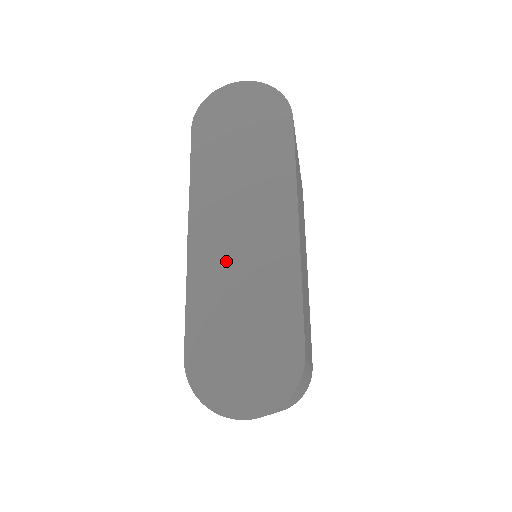
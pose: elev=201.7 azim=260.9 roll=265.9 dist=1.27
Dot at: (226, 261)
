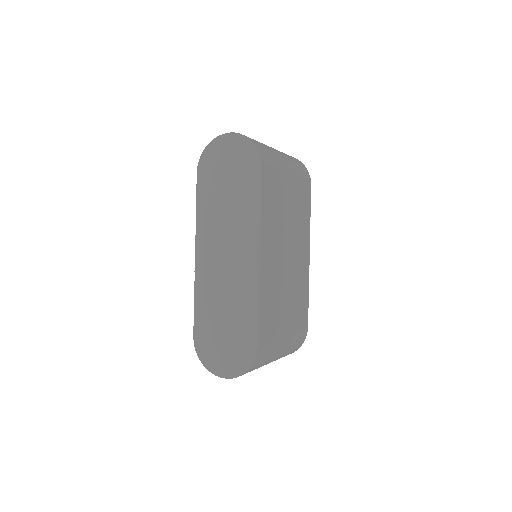
Dot at: (216, 277)
